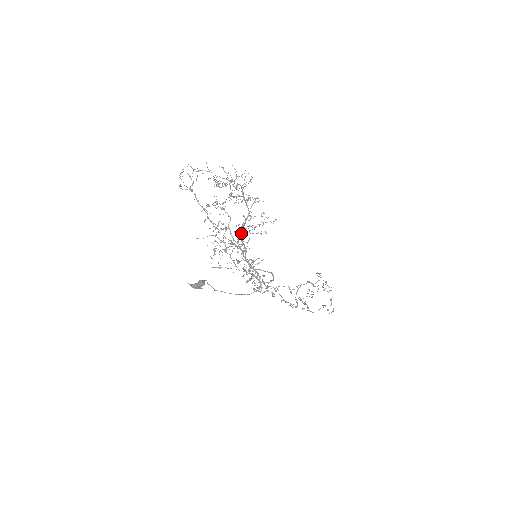
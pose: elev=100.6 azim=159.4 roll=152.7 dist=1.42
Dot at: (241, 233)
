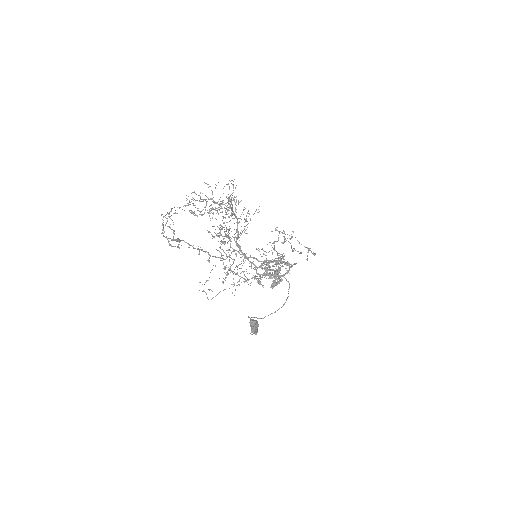
Dot at: (238, 245)
